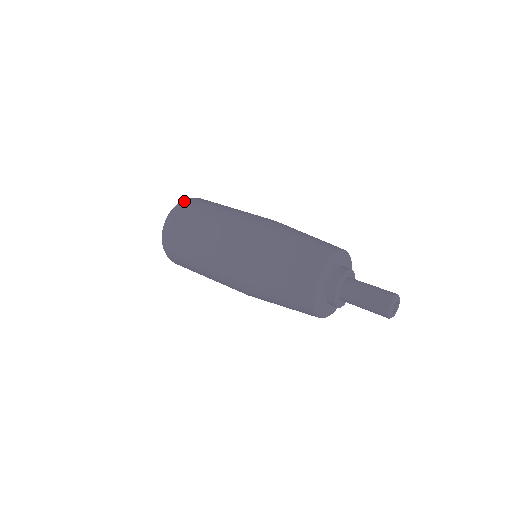
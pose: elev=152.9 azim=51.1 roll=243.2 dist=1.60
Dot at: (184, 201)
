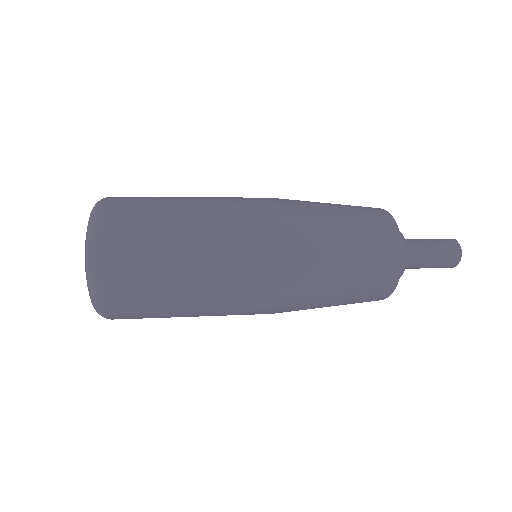
Dot at: occluded
